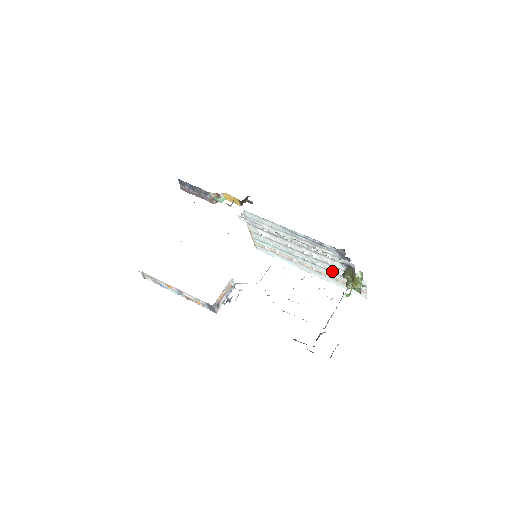
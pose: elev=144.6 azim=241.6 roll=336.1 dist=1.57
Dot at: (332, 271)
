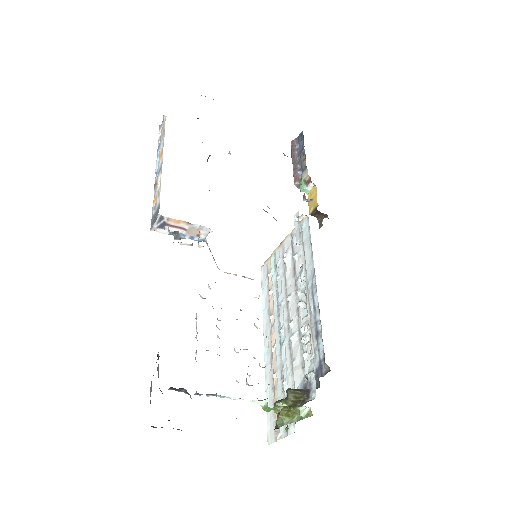
Dot at: (284, 374)
